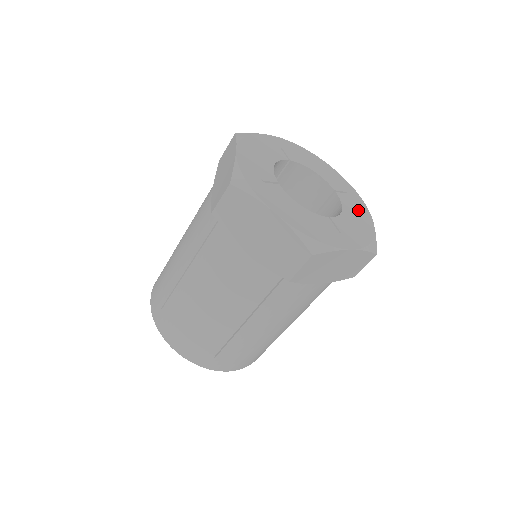
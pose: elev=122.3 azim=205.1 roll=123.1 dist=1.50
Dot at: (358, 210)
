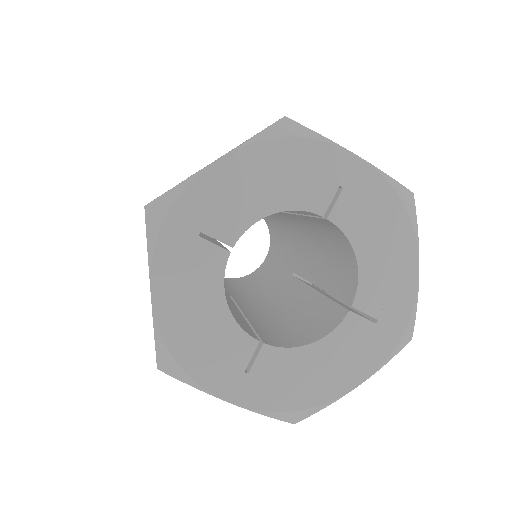
Dot at: (352, 358)
